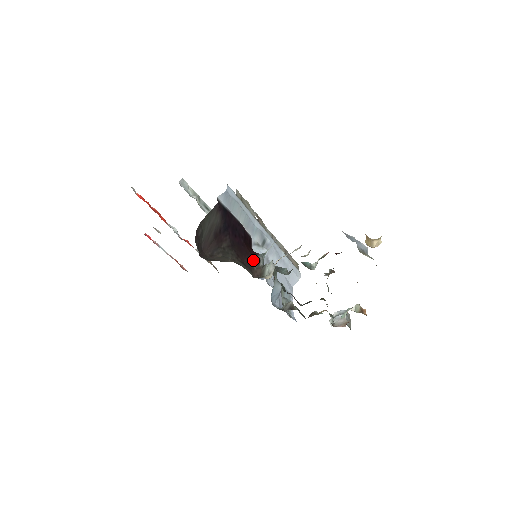
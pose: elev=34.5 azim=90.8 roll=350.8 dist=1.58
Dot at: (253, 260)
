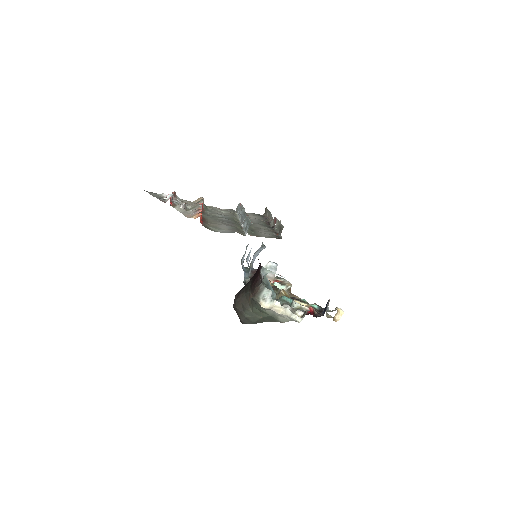
Dot at: (258, 282)
